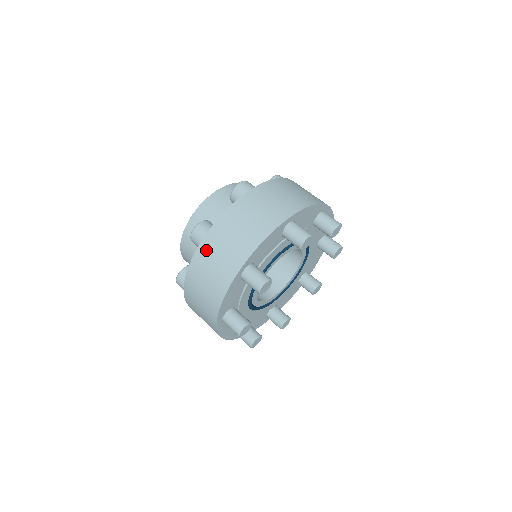
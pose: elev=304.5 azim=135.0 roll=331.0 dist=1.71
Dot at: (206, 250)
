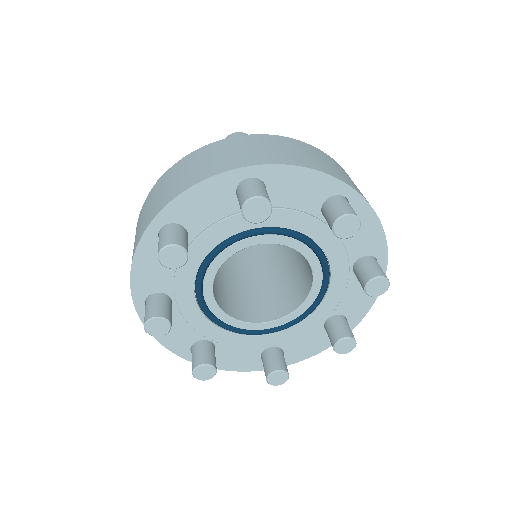
Dot at: occluded
